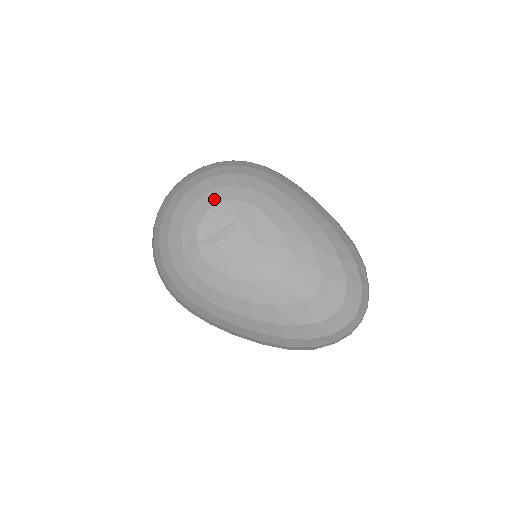
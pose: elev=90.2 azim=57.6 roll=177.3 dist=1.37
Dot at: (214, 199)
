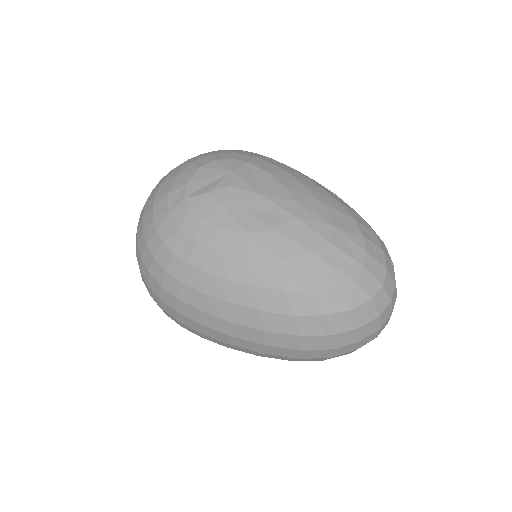
Dot at: (207, 160)
